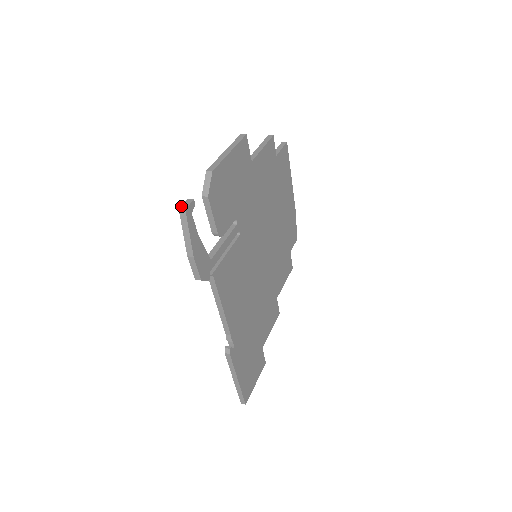
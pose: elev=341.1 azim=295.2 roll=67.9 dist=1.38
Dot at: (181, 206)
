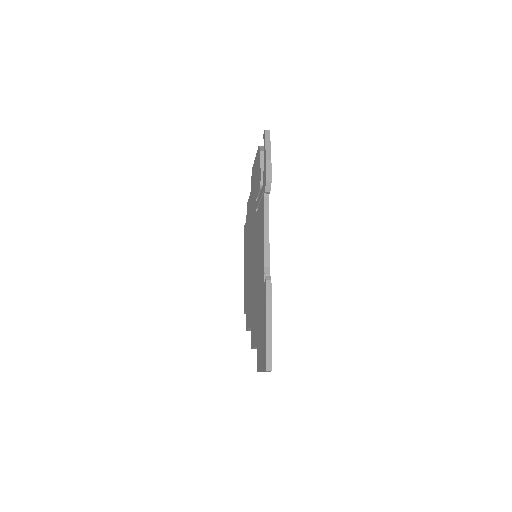
Dot at: (265, 131)
